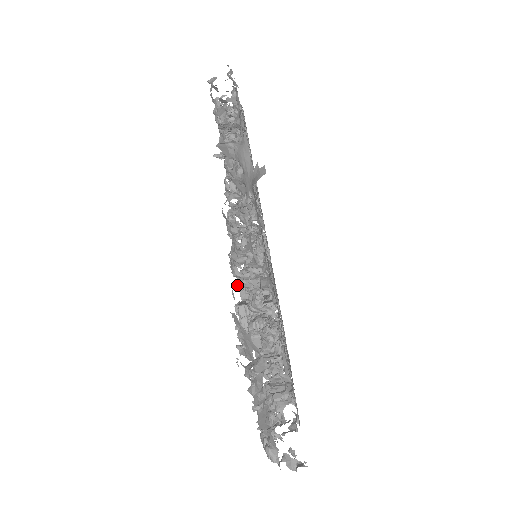
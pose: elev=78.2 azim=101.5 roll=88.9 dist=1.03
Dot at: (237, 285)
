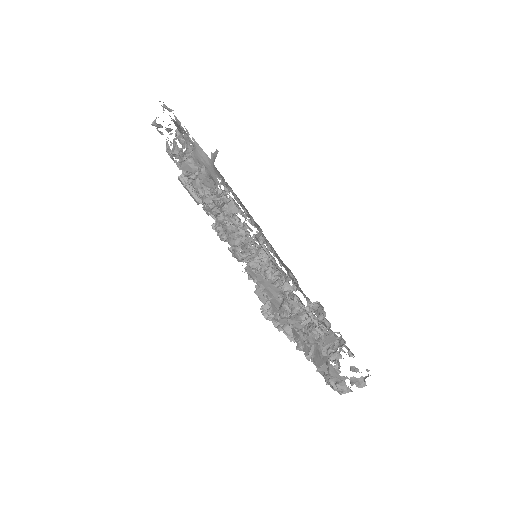
Dot at: (249, 277)
